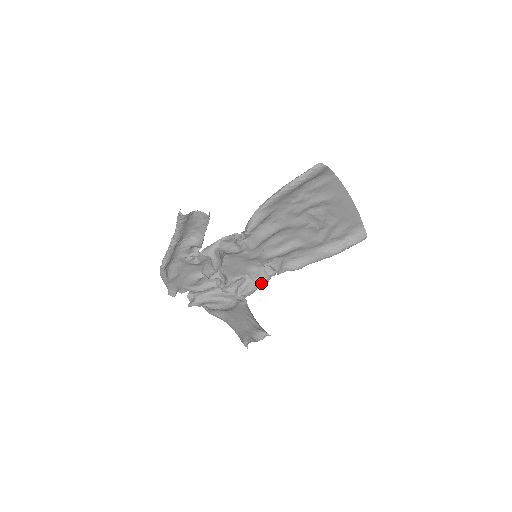
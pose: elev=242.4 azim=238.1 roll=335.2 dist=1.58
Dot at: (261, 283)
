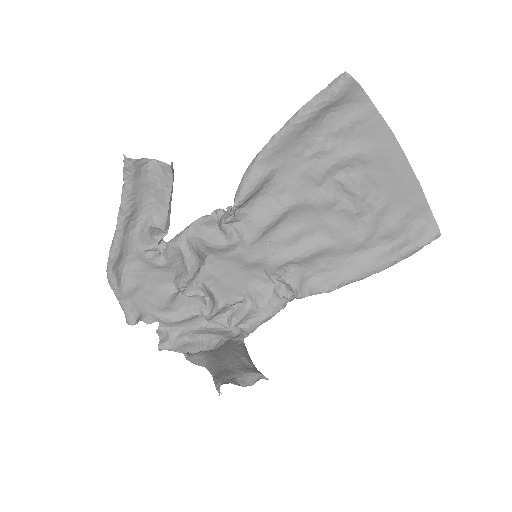
Dot at: (269, 311)
